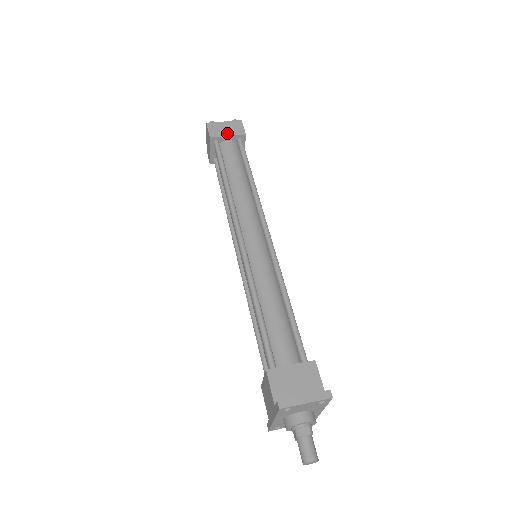
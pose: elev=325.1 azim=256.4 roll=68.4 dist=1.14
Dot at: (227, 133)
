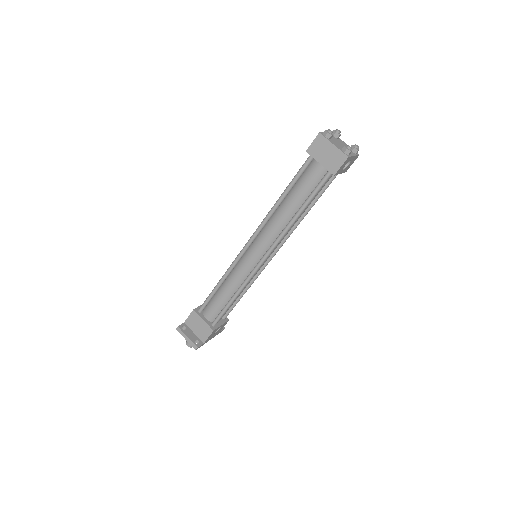
Dot at: (322, 160)
